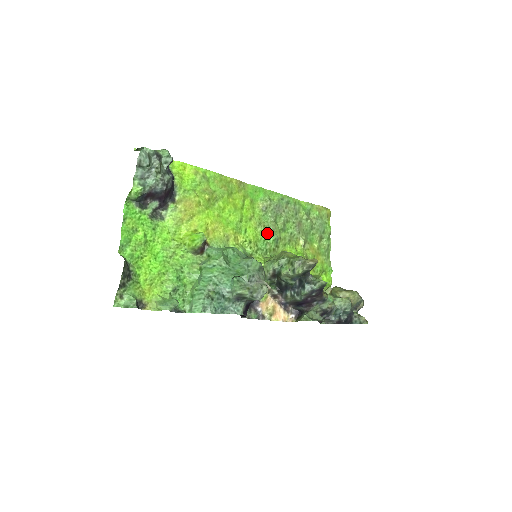
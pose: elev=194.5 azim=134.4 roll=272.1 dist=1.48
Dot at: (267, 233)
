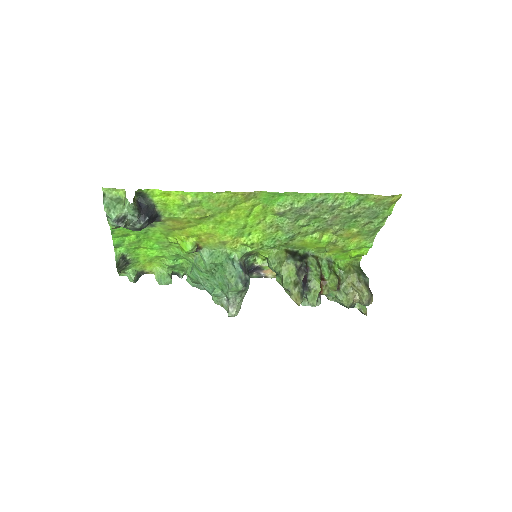
Dot at: (280, 232)
